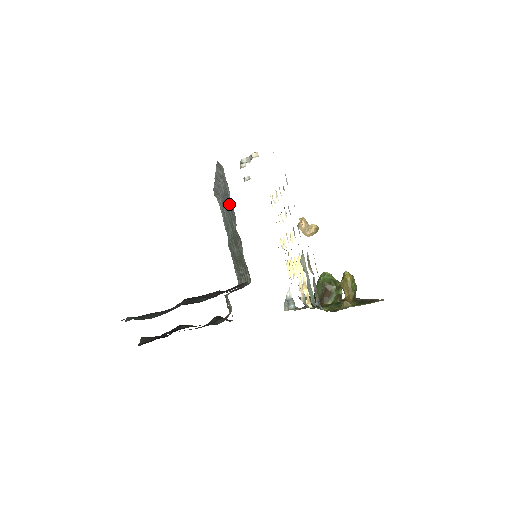
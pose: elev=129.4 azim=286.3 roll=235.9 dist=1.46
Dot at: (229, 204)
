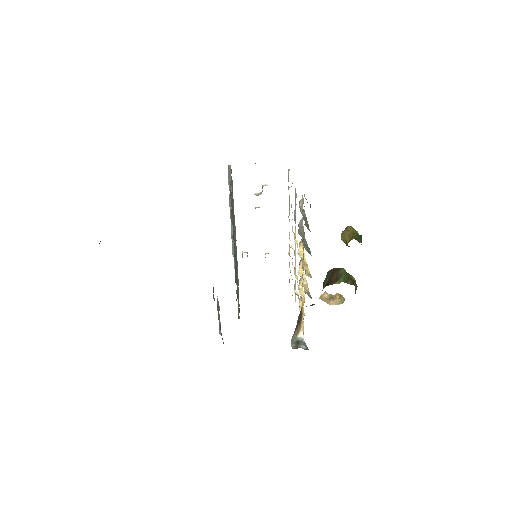
Dot at: occluded
